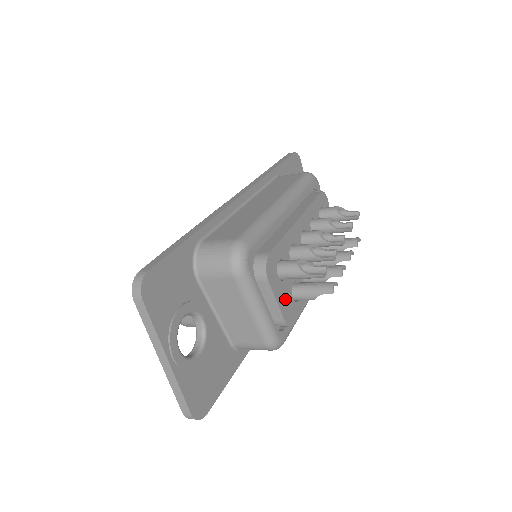
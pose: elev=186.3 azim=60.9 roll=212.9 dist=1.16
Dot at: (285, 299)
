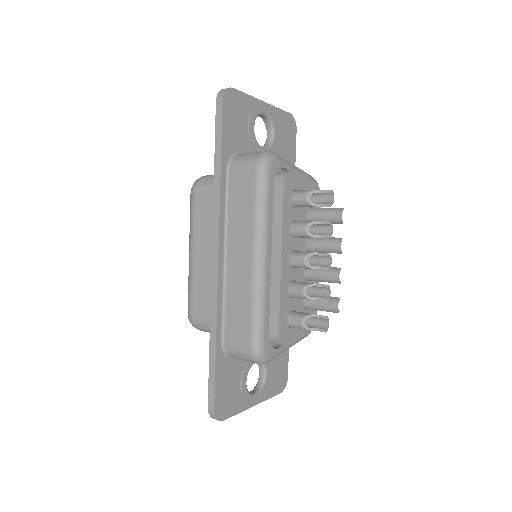
Dot at: occluded
